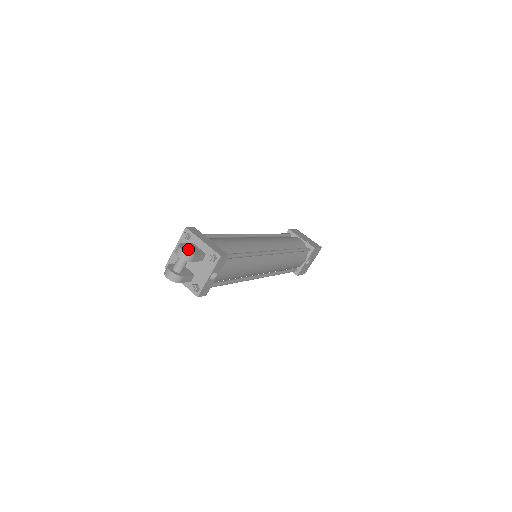
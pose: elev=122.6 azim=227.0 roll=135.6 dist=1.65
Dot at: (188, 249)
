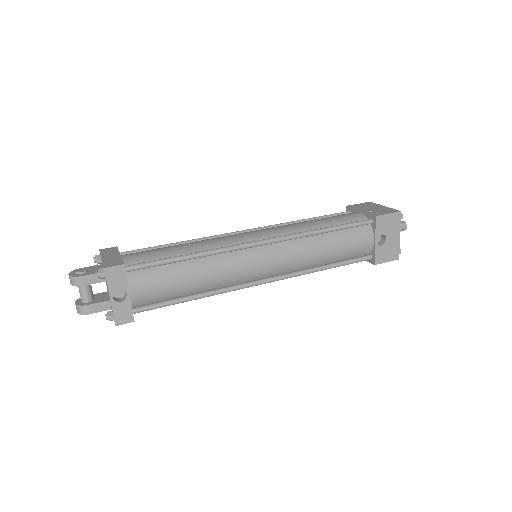
Dot at: (76, 272)
